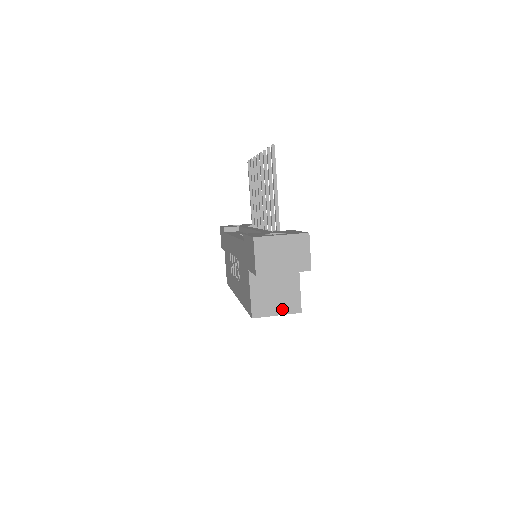
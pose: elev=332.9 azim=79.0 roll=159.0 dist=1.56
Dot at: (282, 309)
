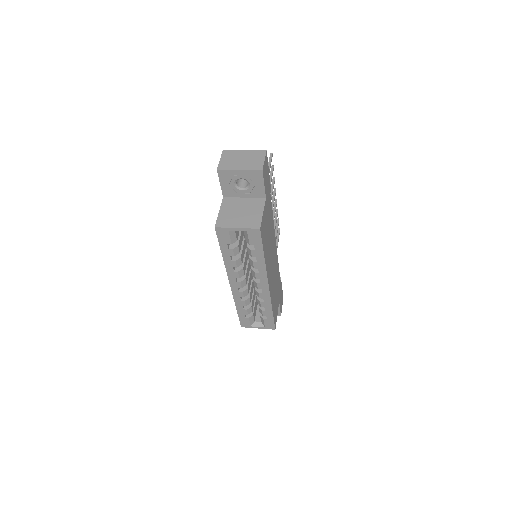
Dot at: (243, 224)
